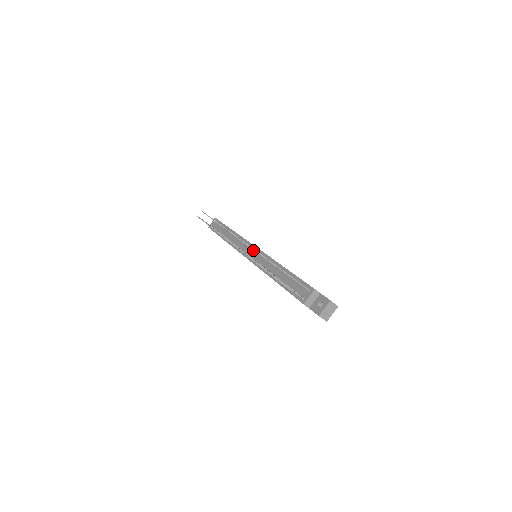
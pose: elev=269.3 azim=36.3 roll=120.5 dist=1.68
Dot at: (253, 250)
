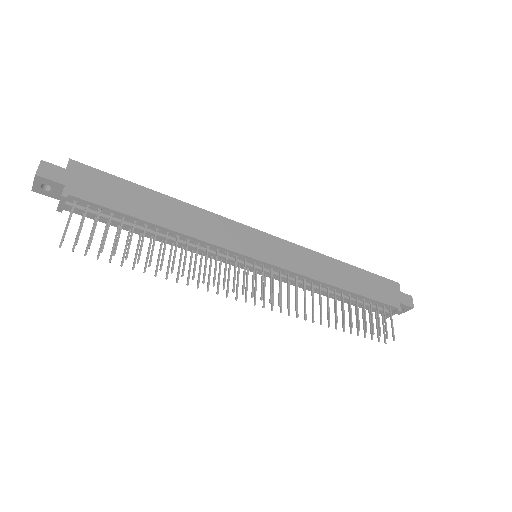
Dot at: (261, 266)
